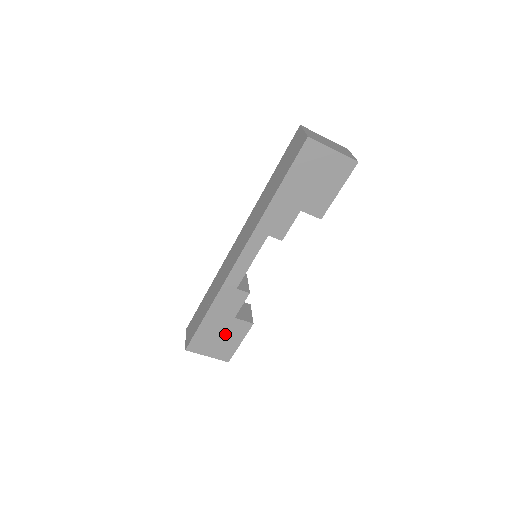
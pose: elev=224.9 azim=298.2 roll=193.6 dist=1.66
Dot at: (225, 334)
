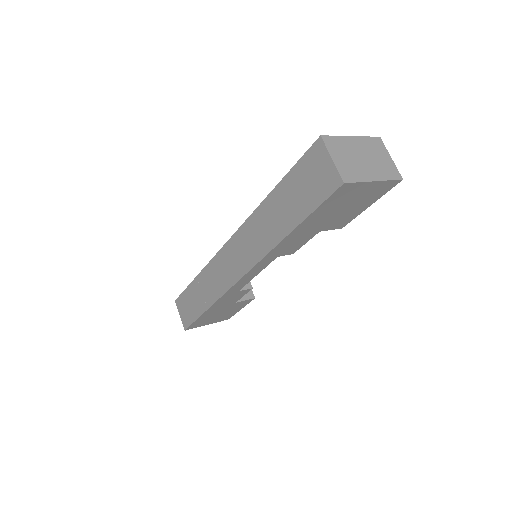
Dot at: (225, 311)
